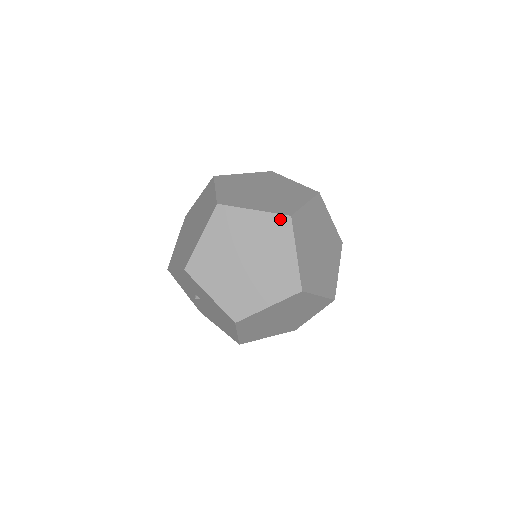
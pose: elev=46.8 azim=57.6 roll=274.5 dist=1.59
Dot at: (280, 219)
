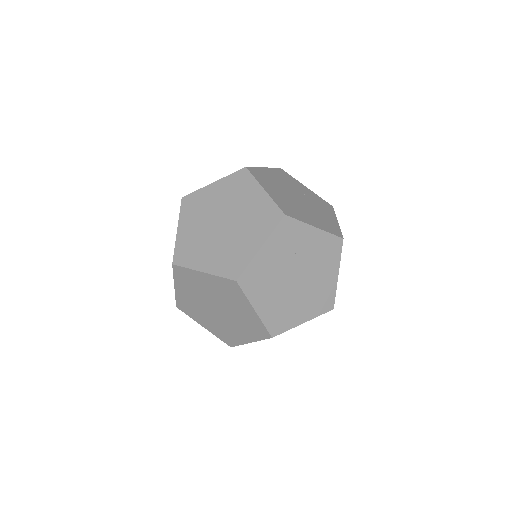
Dot at: (275, 211)
